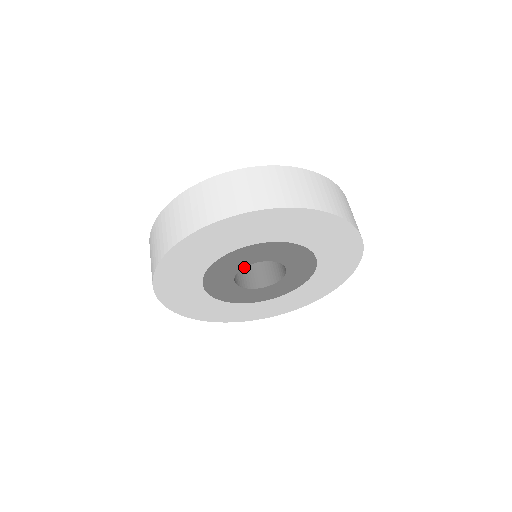
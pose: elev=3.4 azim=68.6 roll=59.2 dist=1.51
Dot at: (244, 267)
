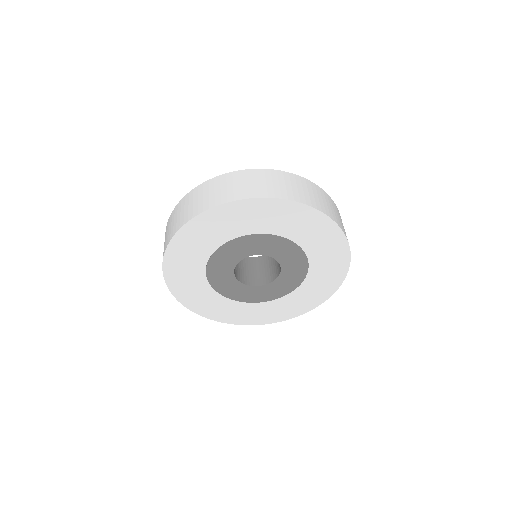
Dot at: (246, 268)
